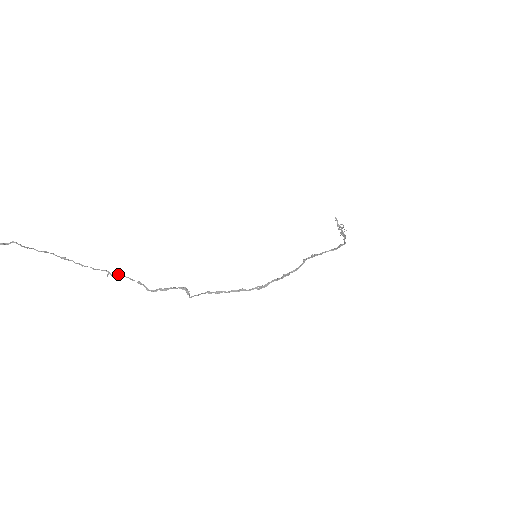
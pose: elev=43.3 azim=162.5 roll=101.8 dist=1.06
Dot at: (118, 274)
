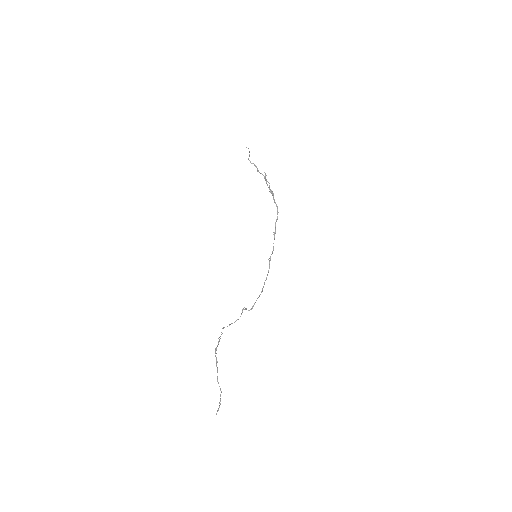
Dot at: (222, 333)
